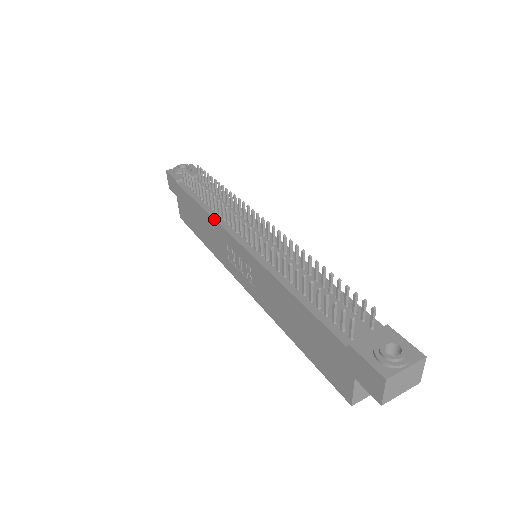
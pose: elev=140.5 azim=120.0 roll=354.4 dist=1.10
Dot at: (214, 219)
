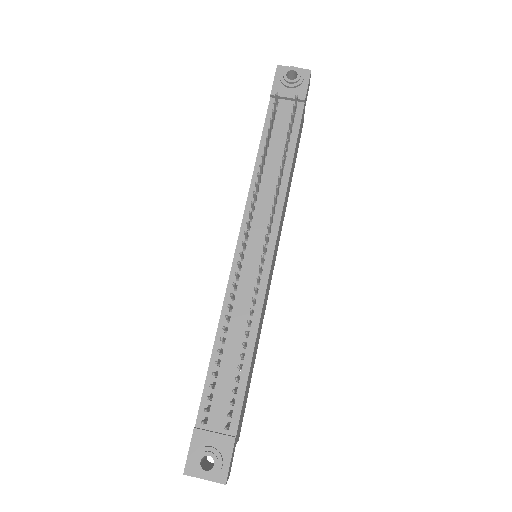
Dot at: (248, 192)
